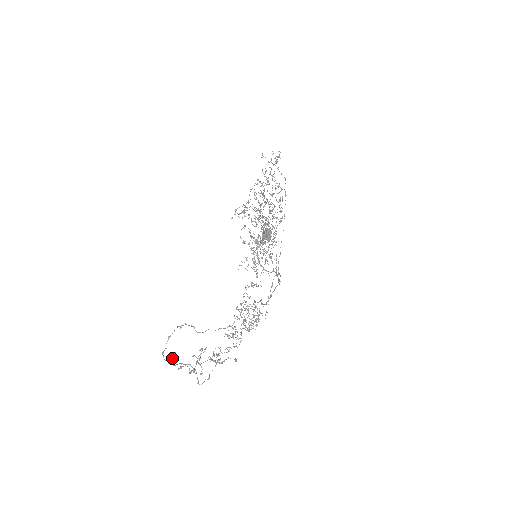
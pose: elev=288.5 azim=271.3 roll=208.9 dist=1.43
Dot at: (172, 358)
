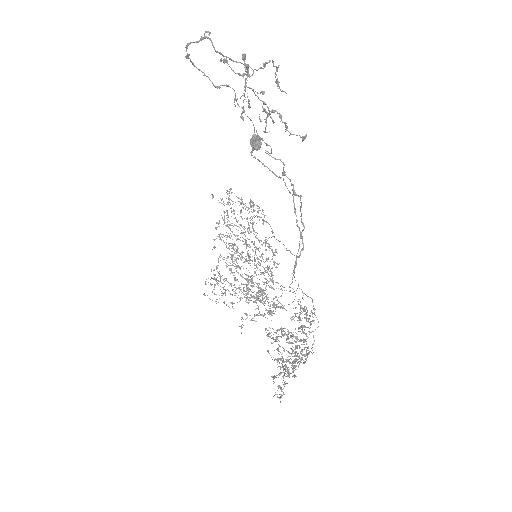
Dot at: (205, 31)
